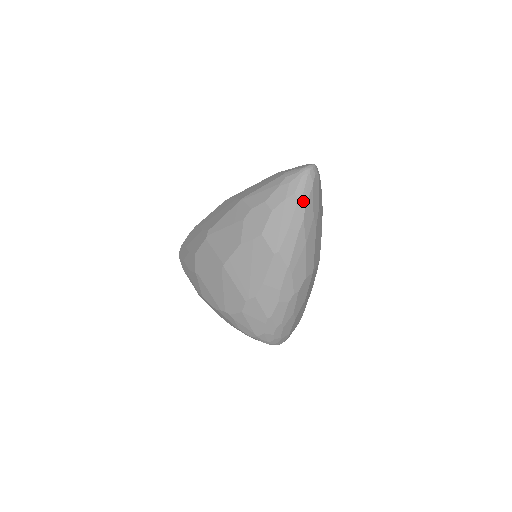
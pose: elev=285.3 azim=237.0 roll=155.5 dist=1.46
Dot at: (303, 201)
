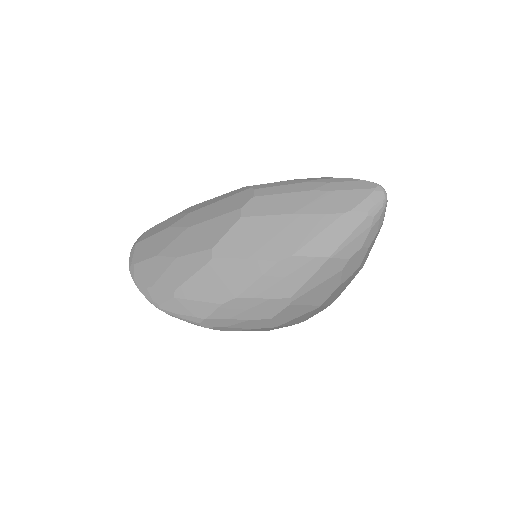
Dot at: occluded
